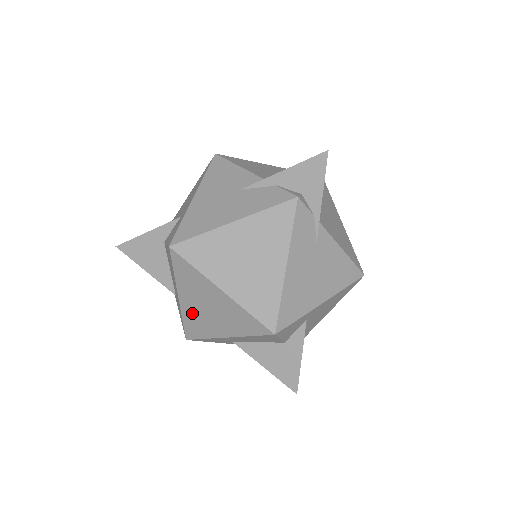
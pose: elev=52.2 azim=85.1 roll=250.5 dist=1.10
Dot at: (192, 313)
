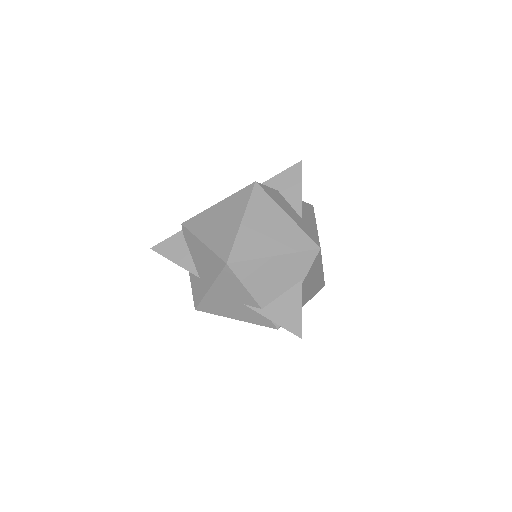
Dot at: occluded
